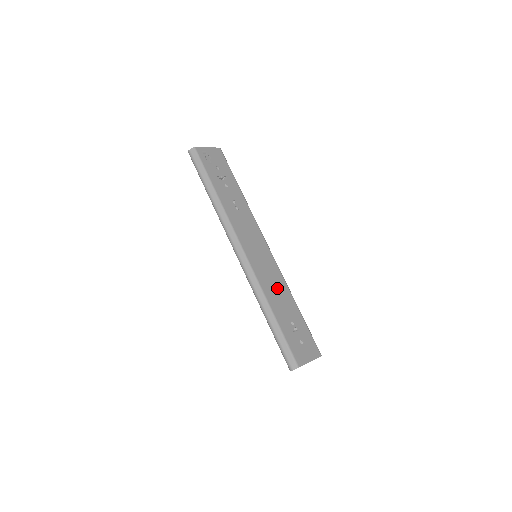
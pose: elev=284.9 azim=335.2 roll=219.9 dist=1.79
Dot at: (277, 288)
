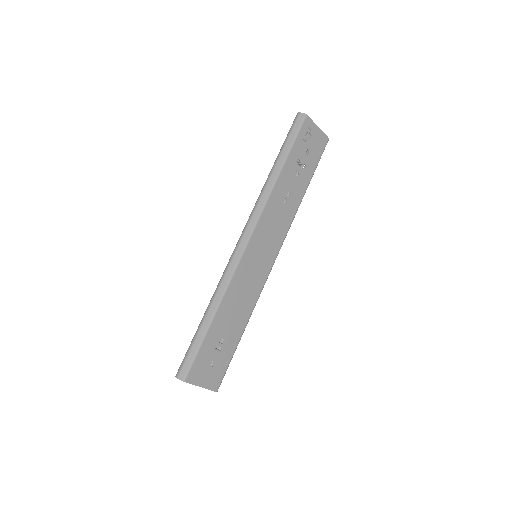
Dot at: (243, 300)
